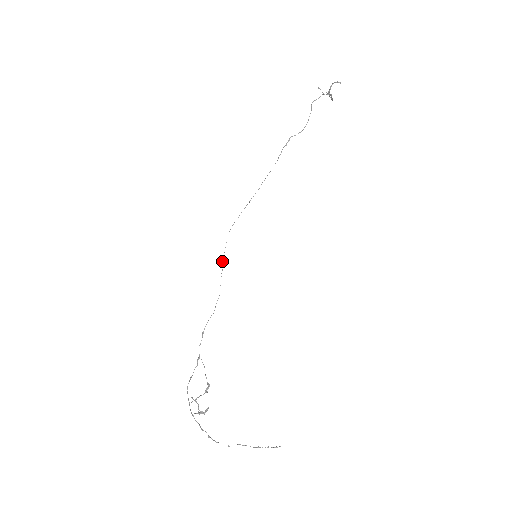
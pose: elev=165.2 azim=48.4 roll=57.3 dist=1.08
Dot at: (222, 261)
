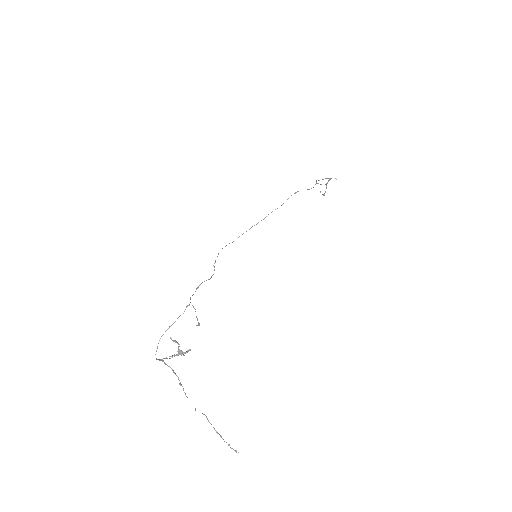
Dot at: occluded
